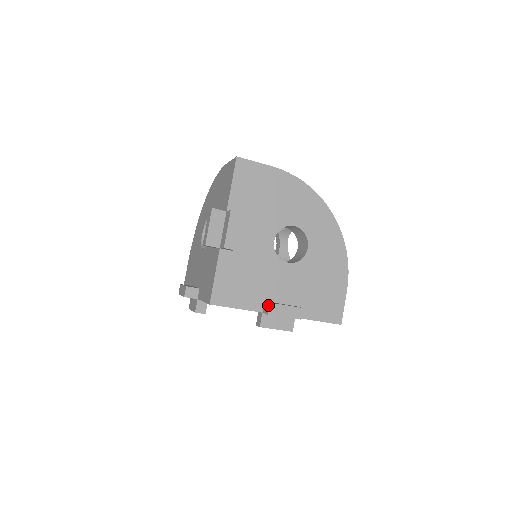
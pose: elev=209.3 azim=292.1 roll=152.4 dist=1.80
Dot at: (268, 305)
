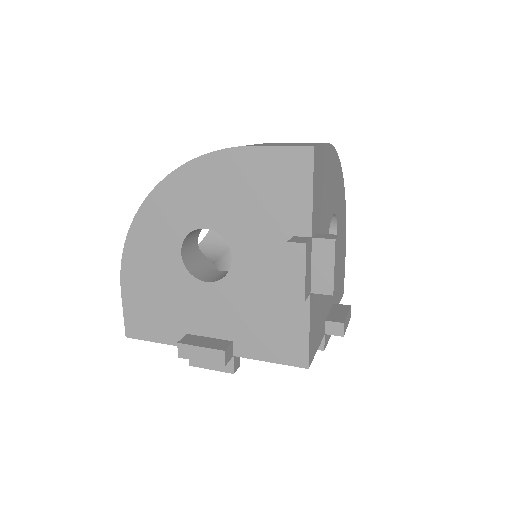
Dot at: (342, 326)
